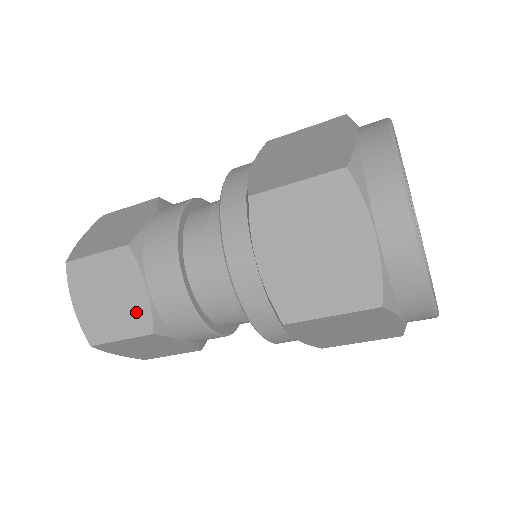
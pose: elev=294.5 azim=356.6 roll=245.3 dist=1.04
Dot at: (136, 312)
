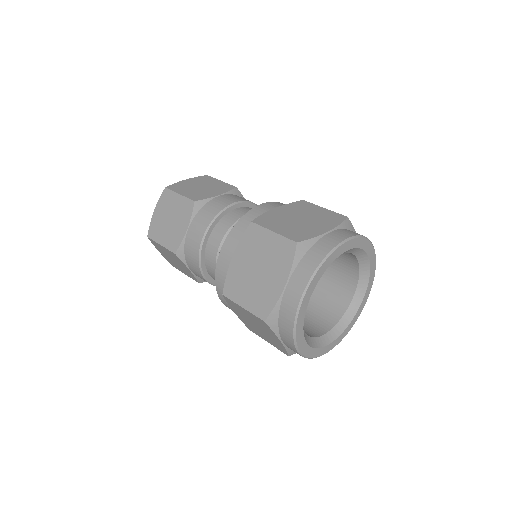
Dot at: (175, 237)
